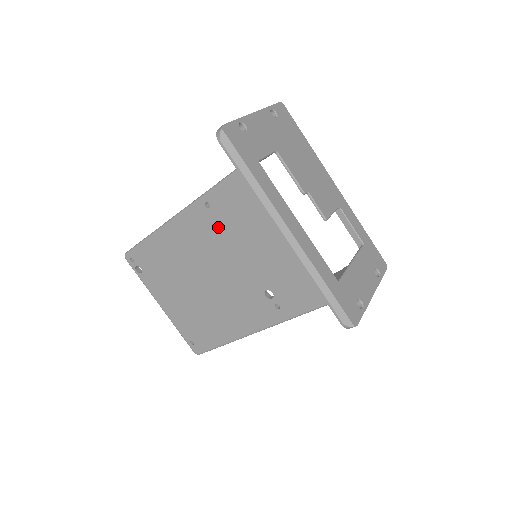
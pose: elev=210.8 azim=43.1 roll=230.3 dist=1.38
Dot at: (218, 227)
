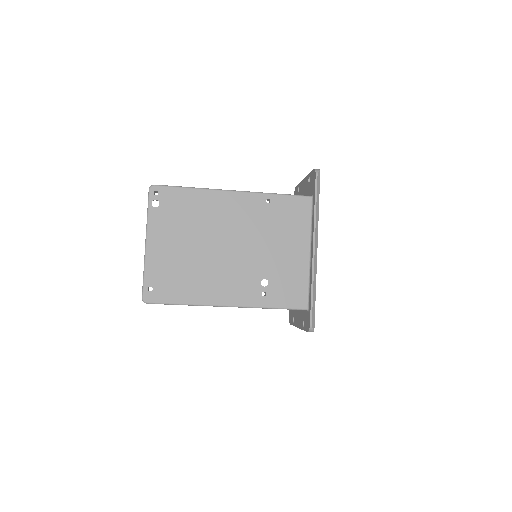
Dot at: (264, 218)
